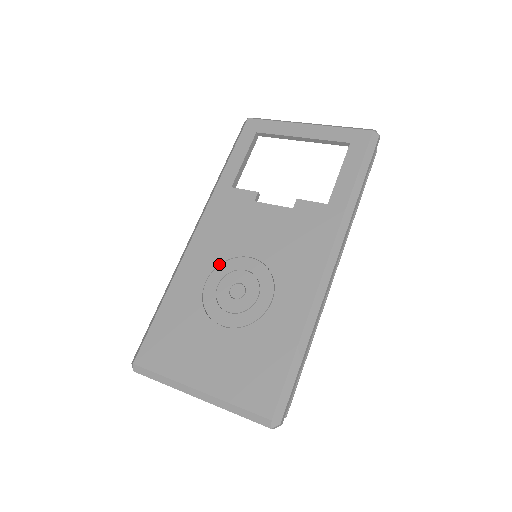
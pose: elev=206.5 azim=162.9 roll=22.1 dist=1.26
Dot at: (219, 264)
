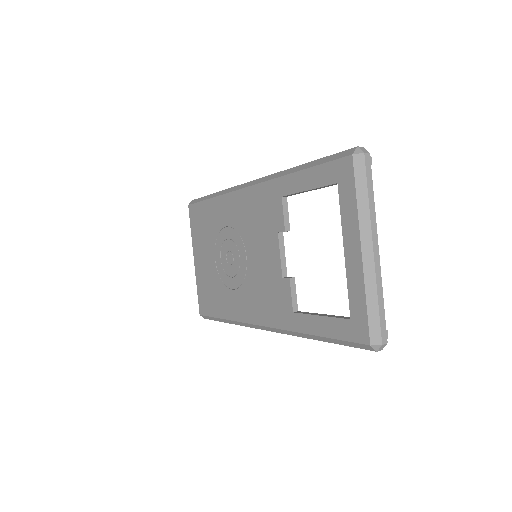
Dot at: (236, 230)
